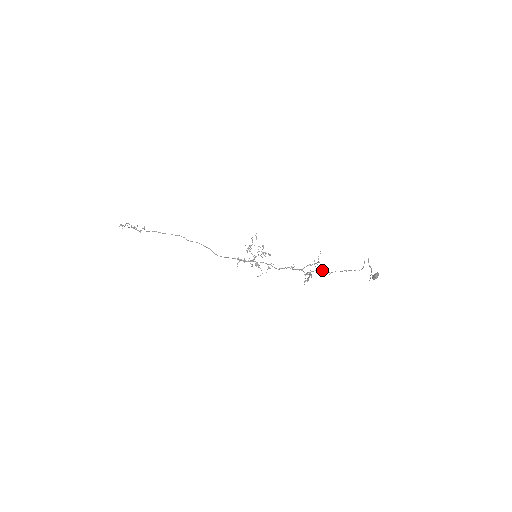
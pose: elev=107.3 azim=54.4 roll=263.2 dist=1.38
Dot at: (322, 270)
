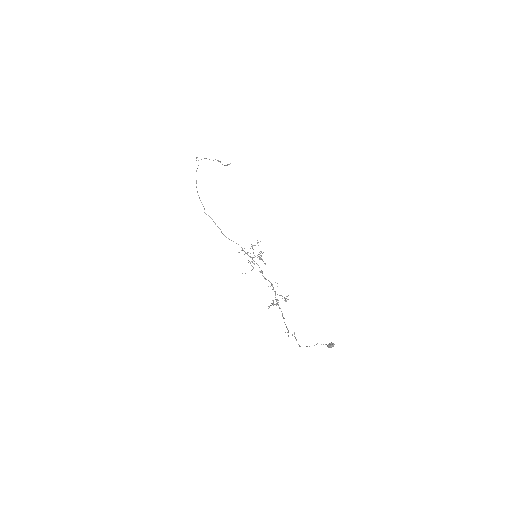
Dot at: occluded
